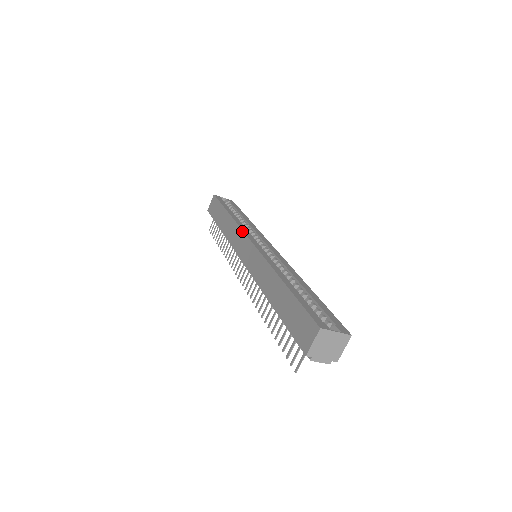
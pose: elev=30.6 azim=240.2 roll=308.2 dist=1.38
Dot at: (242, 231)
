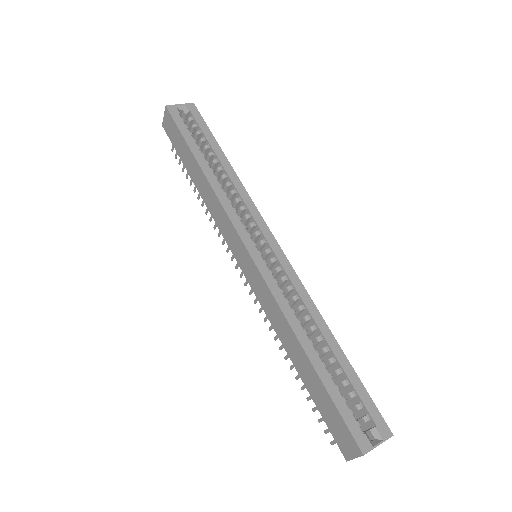
Dot at: (231, 224)
